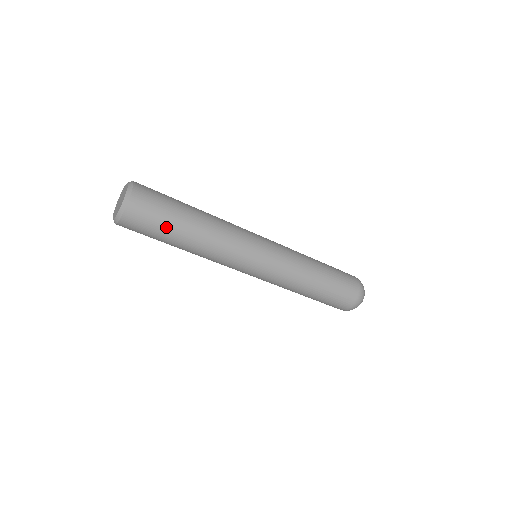
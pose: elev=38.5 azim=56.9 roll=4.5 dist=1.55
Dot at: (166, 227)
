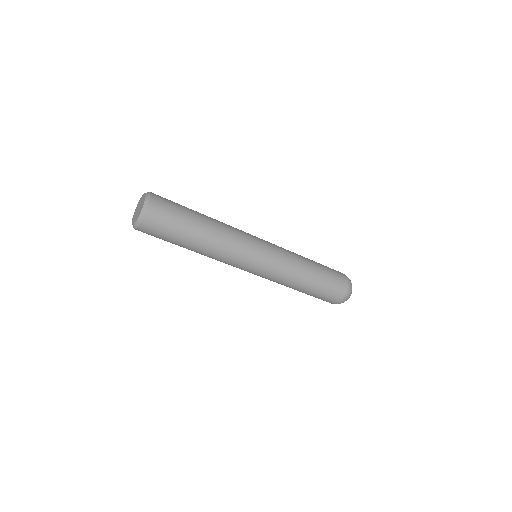
Dot at: (173, 240)
